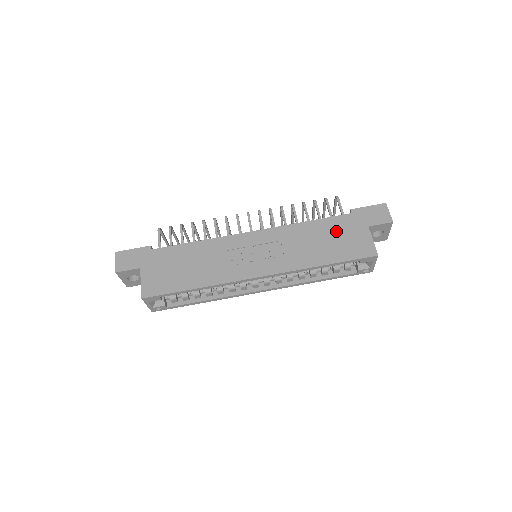
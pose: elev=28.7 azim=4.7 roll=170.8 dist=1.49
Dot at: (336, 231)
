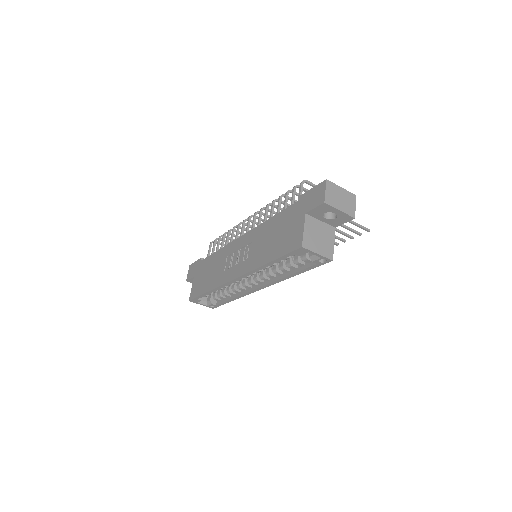
Dot at: (284, 224)
